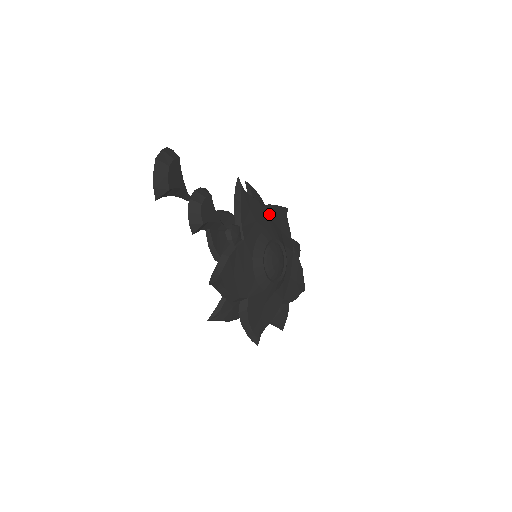
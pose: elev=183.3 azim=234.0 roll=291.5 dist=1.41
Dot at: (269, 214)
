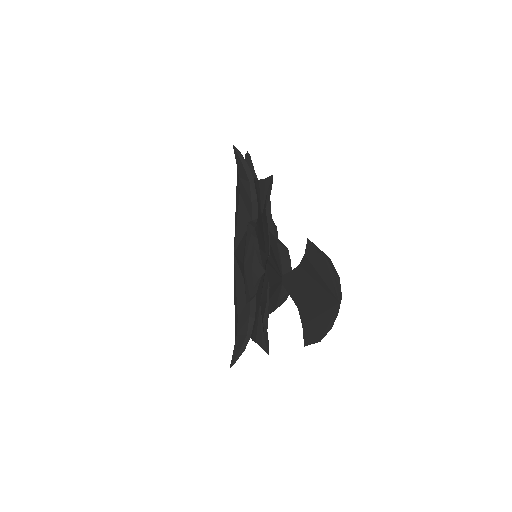
Dot at: occluded
